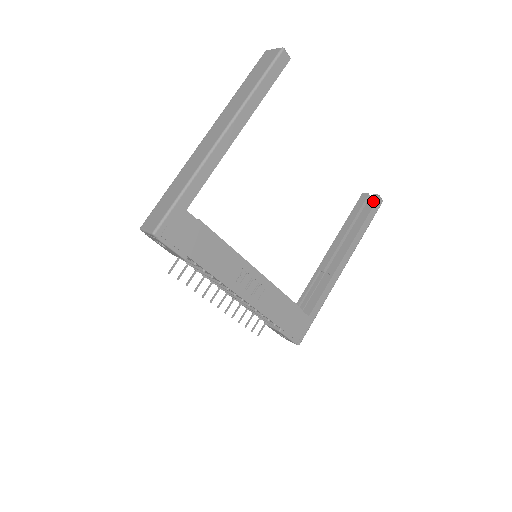
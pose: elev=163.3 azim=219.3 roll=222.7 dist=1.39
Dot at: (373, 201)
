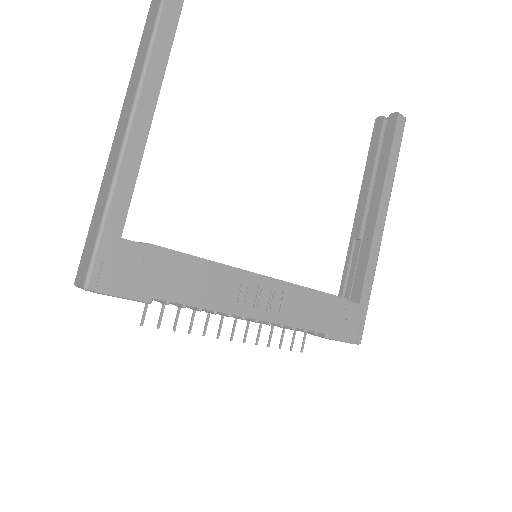
Dot at: (392, 123)
